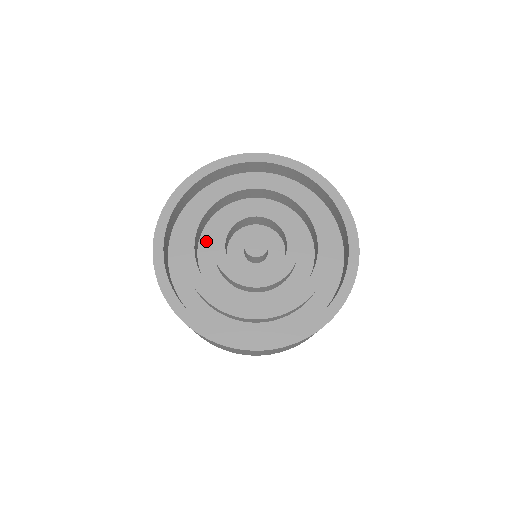
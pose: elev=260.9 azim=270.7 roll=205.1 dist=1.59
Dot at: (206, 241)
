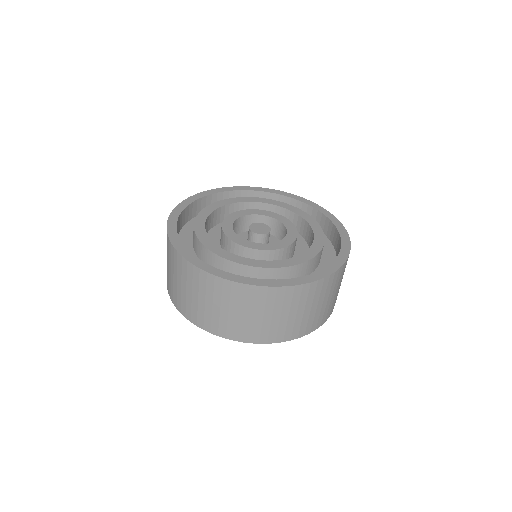
Dot at: (213, 235)
